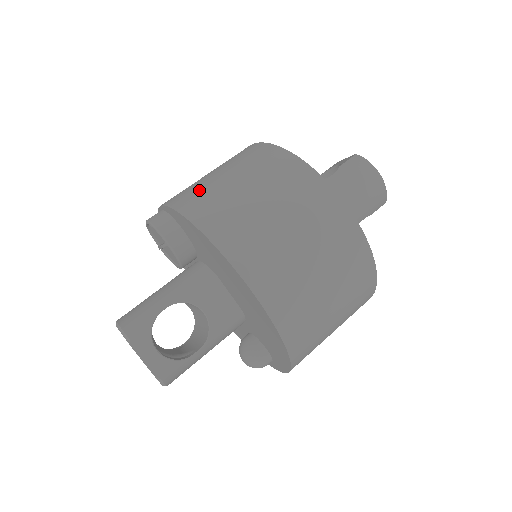
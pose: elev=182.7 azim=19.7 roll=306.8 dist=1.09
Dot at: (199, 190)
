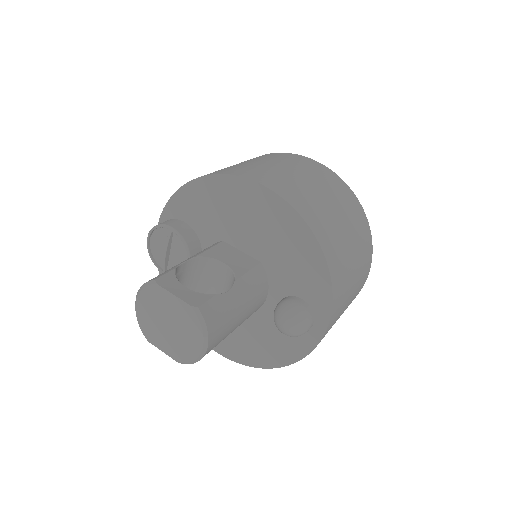
Dot at: occluded
